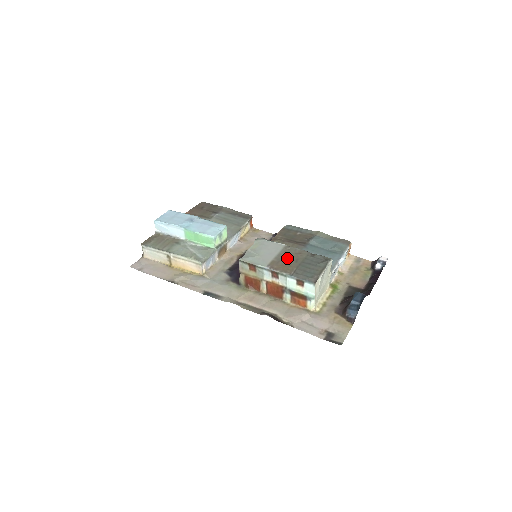
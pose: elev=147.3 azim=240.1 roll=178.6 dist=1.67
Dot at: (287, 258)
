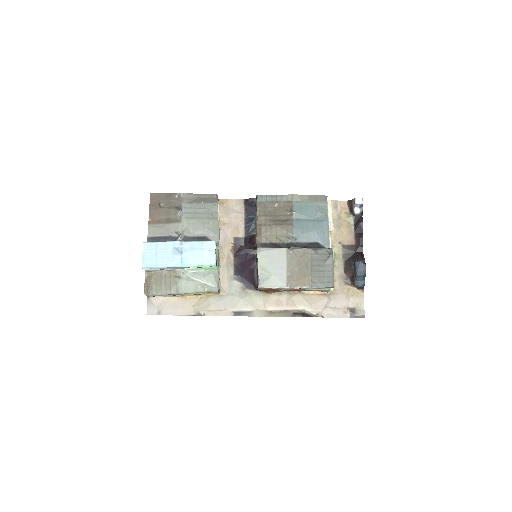
Dot at: (297, 267)
